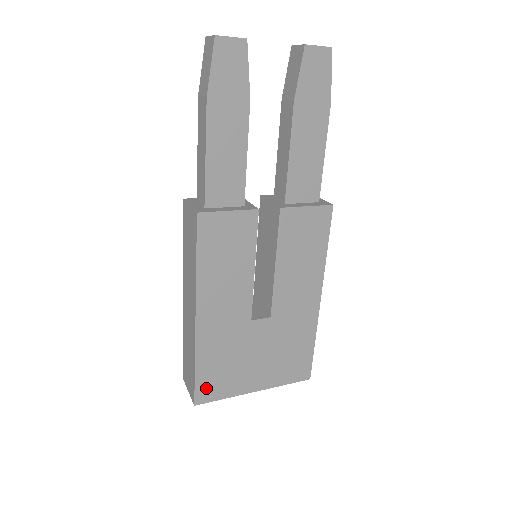
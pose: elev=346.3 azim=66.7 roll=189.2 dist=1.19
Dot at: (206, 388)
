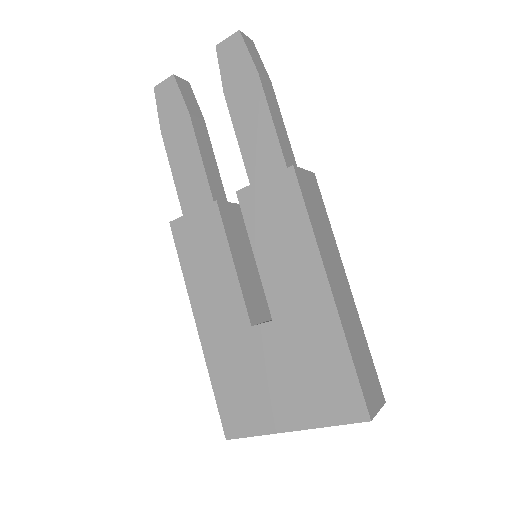
Dot at: (231, 417)
